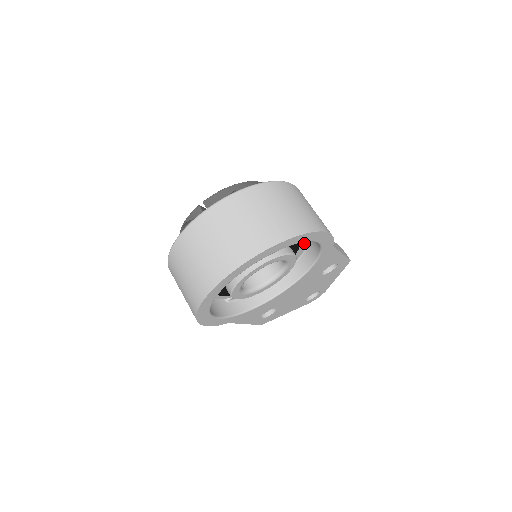
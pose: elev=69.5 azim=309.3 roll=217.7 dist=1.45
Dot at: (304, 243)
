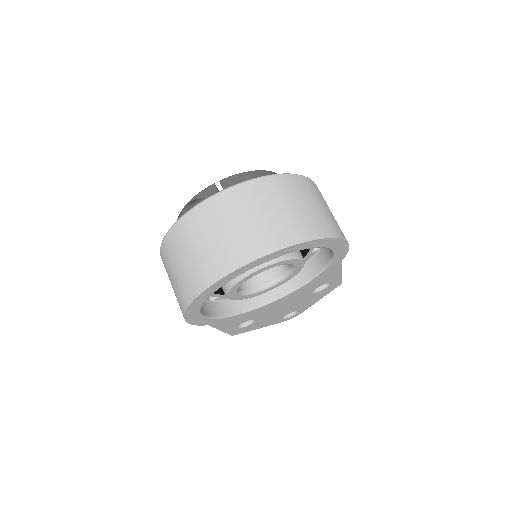
Dot at: (311, 252)
